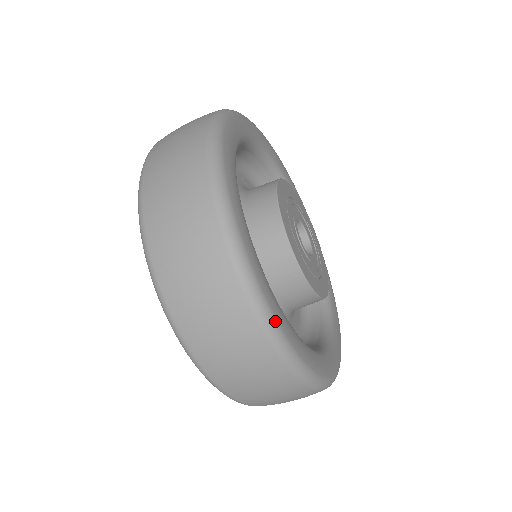
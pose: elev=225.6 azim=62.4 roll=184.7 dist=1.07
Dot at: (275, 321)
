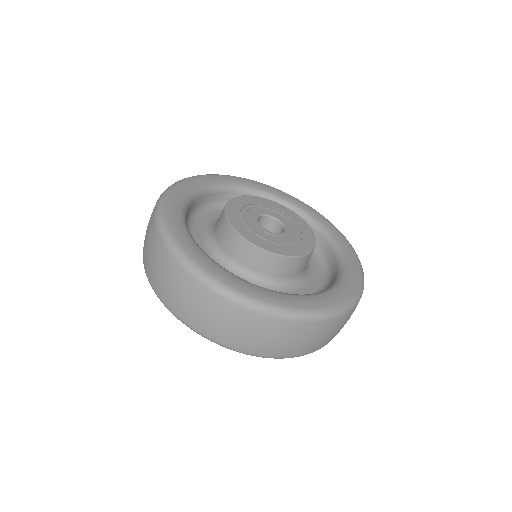
Dot at: (318, 311)
